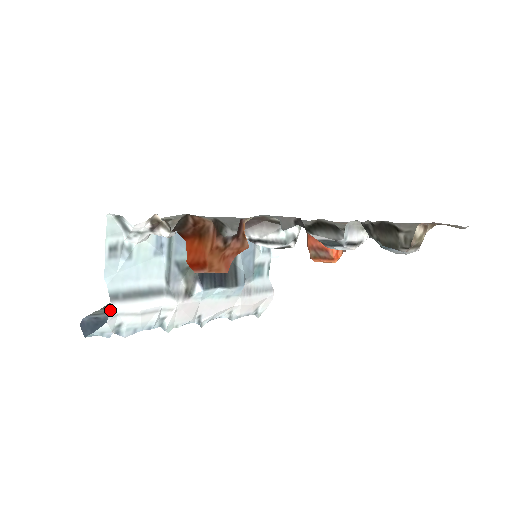
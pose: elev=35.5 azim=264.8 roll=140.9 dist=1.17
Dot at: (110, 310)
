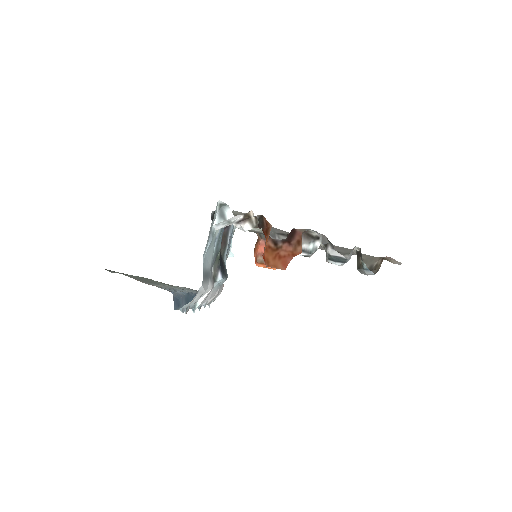
Dot at: occluded
